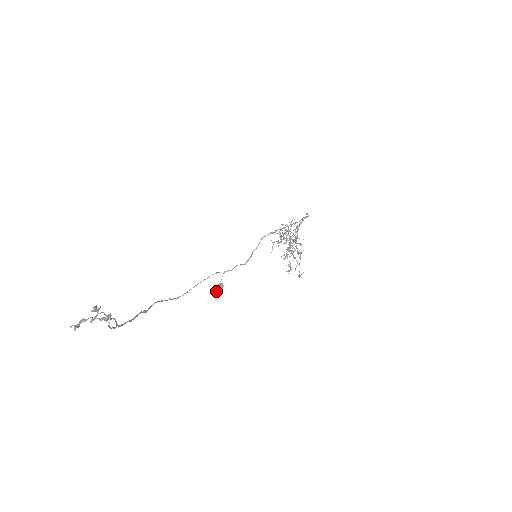
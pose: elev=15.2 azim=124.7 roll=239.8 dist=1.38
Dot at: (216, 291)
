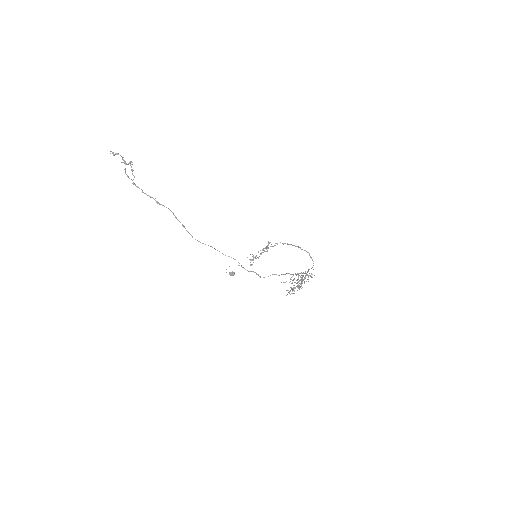
Dot at: (226, 272)
